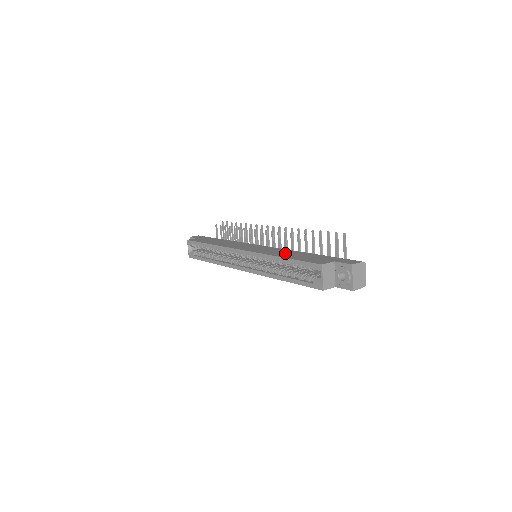
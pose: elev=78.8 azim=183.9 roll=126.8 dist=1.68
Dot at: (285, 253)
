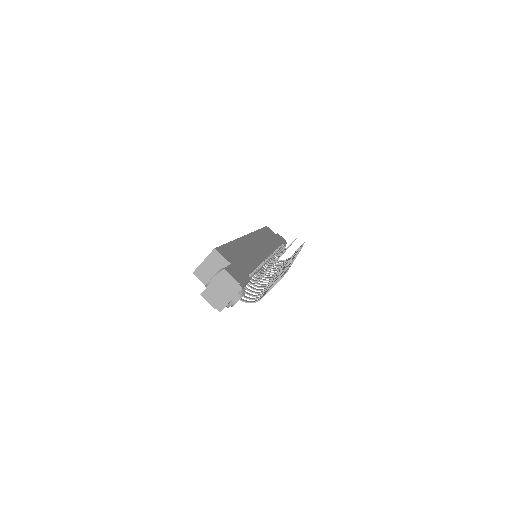
Dot at: (248, 250)
